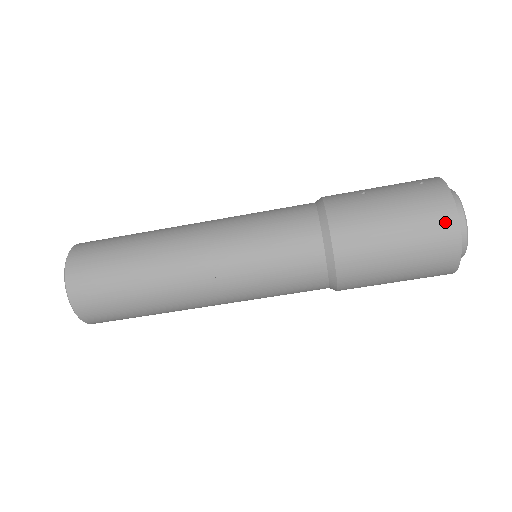
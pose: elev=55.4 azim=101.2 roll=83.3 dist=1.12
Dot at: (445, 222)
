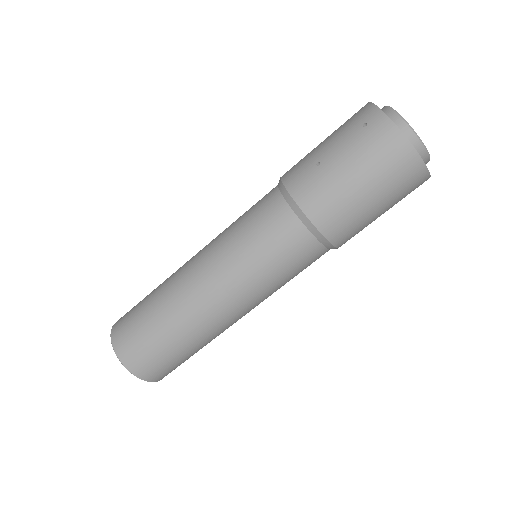
Dot at: (404, 159)
